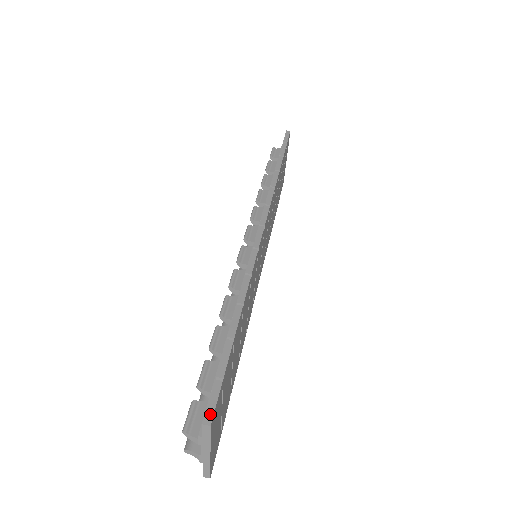
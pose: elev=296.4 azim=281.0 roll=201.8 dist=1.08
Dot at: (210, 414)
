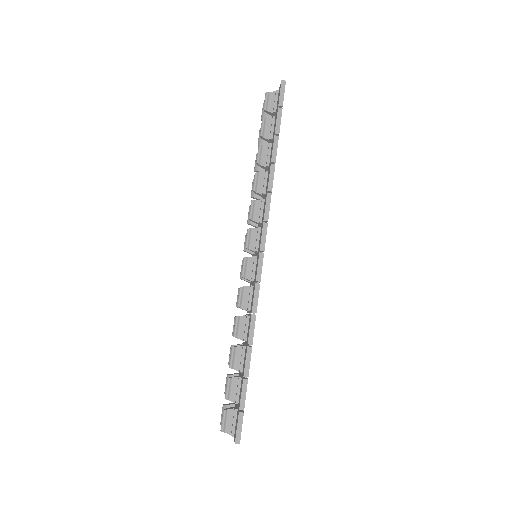
Dot at: (239, 437)
